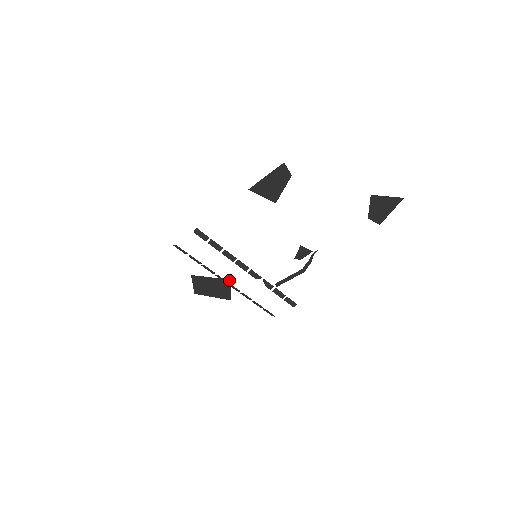
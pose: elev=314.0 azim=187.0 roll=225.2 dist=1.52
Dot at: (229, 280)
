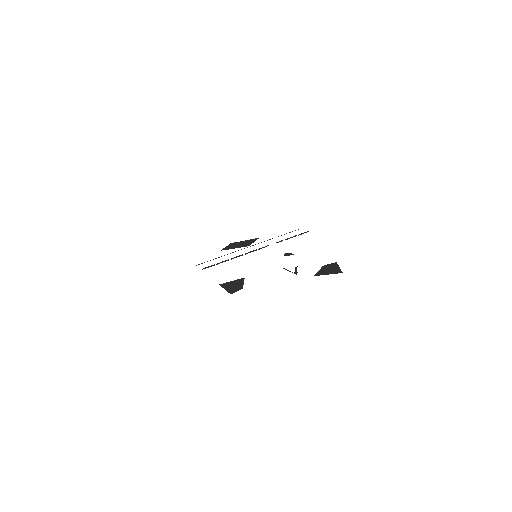
Dot at: occluded
